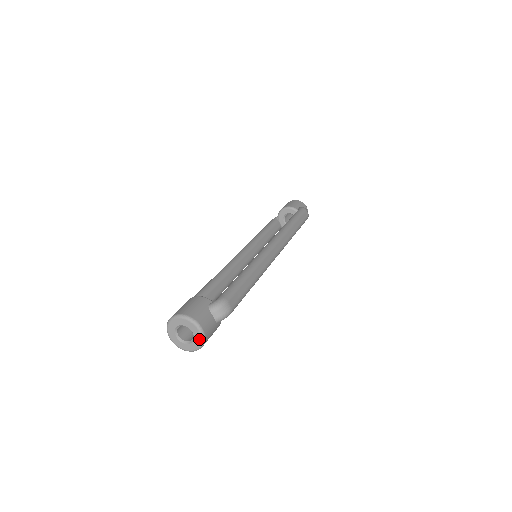
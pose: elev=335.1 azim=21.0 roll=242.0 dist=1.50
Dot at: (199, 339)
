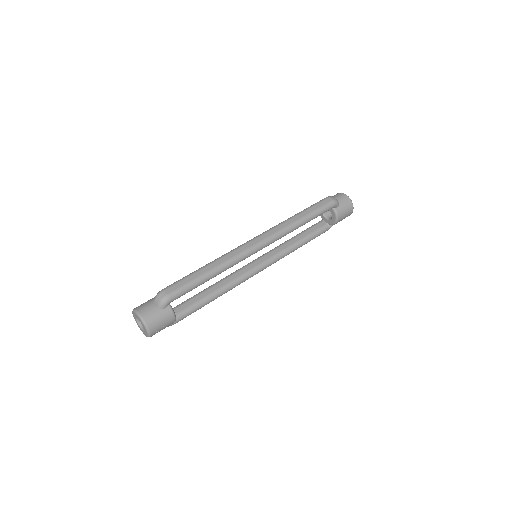
Dot at: (142, 323)
